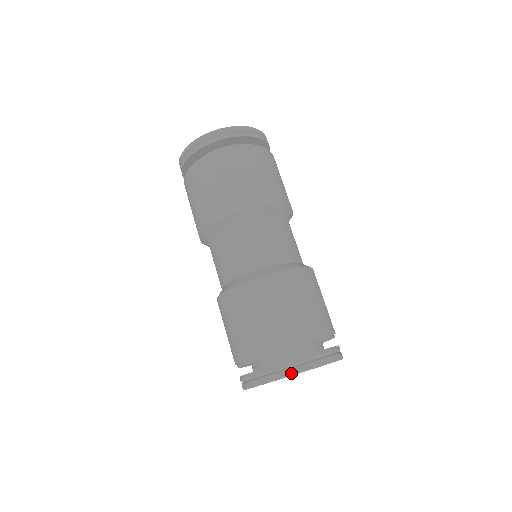
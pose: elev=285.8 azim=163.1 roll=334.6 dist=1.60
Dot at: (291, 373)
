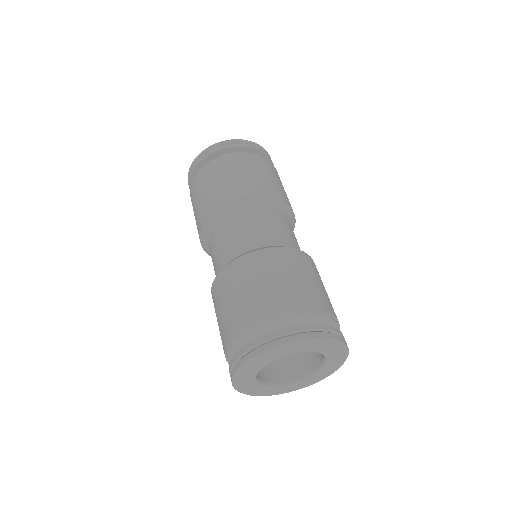
Dot at: (334, 337)
